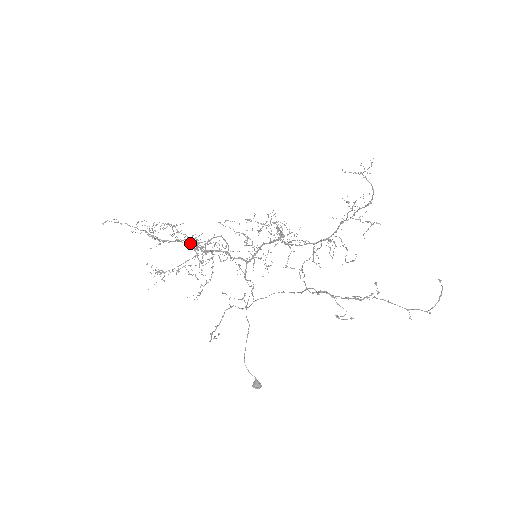
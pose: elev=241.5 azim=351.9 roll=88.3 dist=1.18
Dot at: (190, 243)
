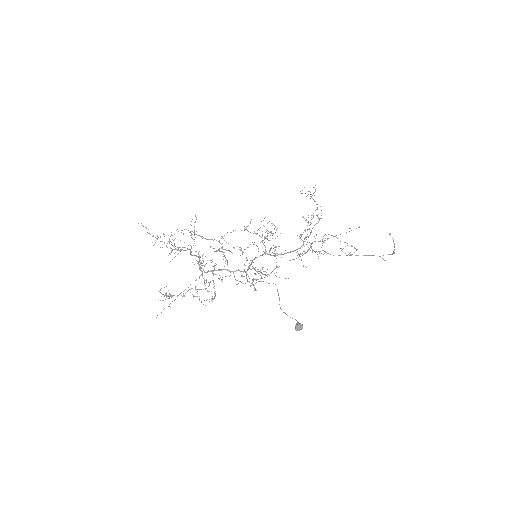
Dot at: occluded
